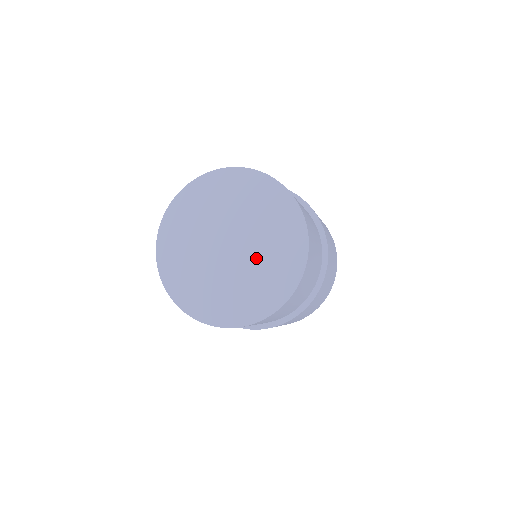
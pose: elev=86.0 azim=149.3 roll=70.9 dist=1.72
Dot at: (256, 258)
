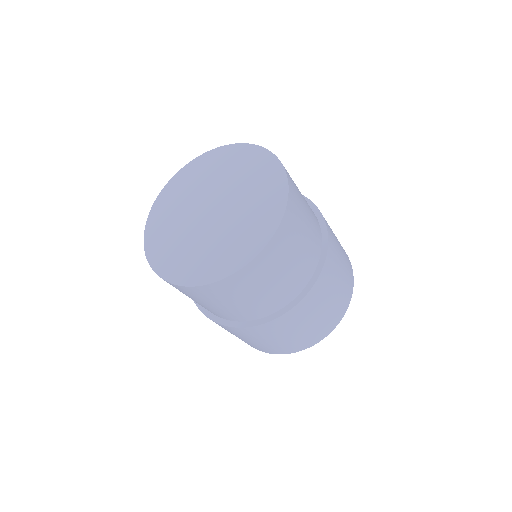
Dot at: (224, 229)
